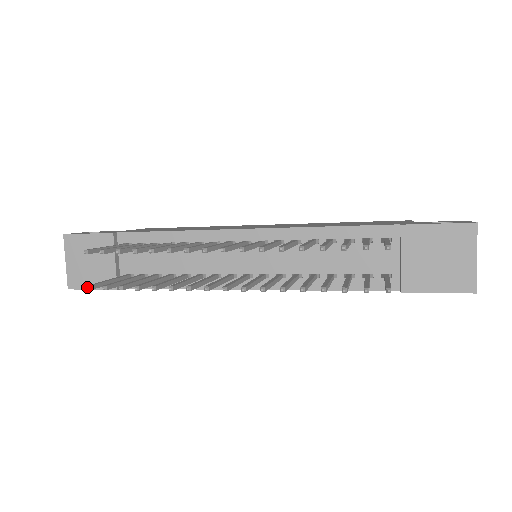
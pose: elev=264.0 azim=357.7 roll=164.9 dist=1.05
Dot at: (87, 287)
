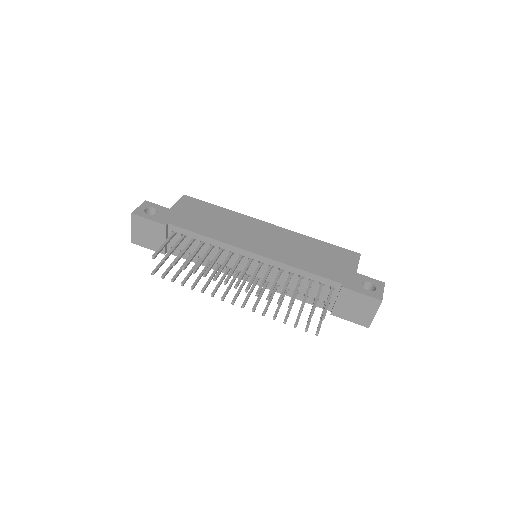
Dot at: (152, 274)
